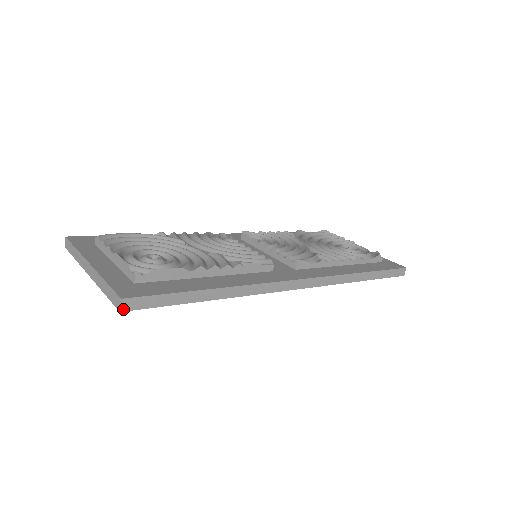
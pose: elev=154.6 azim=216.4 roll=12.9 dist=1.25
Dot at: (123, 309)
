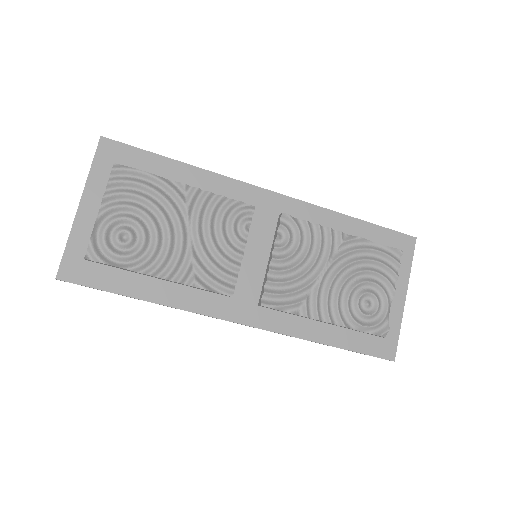
Dot at: occluded
